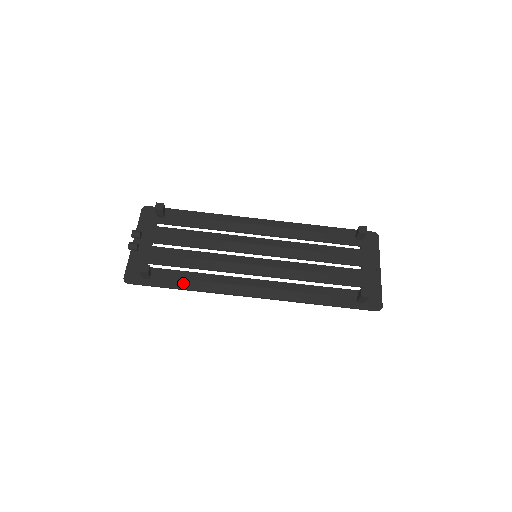
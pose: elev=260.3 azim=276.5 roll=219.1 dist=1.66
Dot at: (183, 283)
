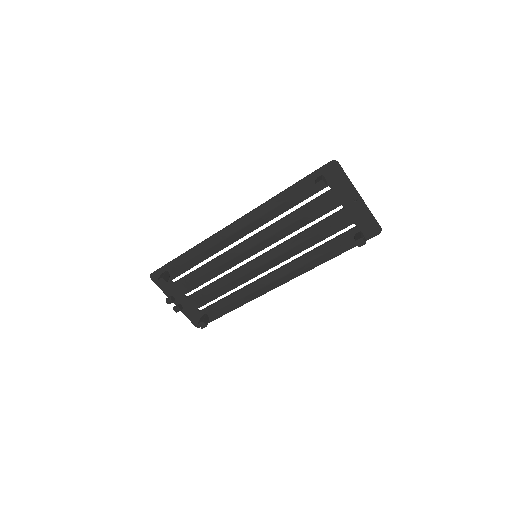
Dot at: (230, 307)
